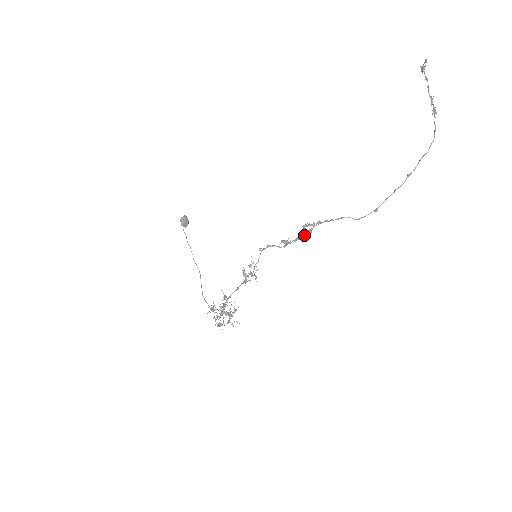
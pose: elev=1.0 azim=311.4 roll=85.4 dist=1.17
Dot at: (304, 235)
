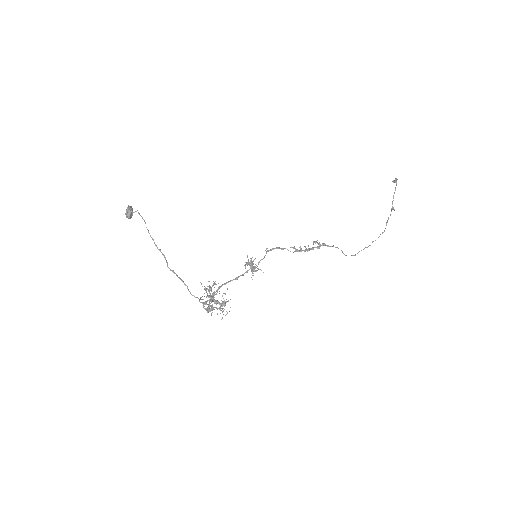
Dot at: (313, 249)
